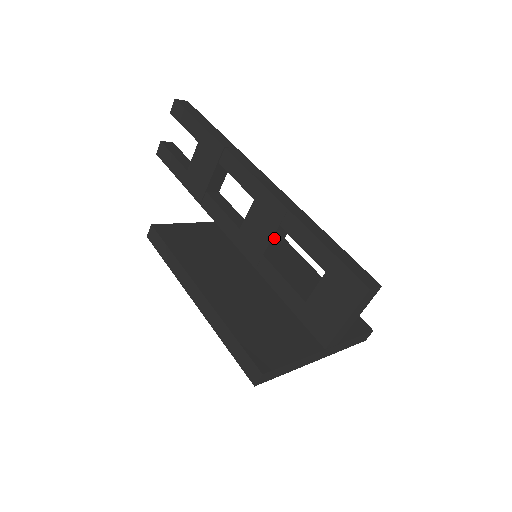
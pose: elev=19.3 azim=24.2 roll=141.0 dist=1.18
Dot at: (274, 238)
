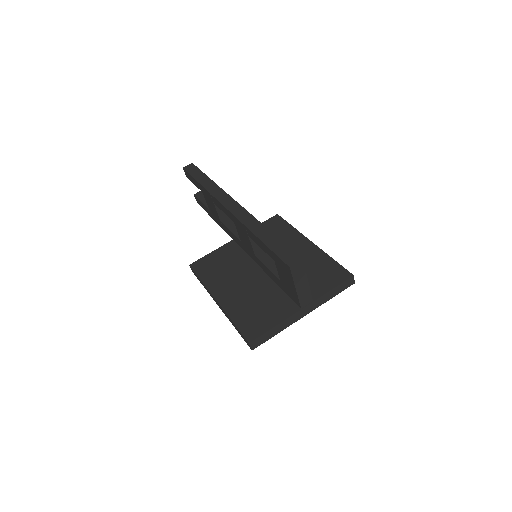
Dot at: (253, 244)
